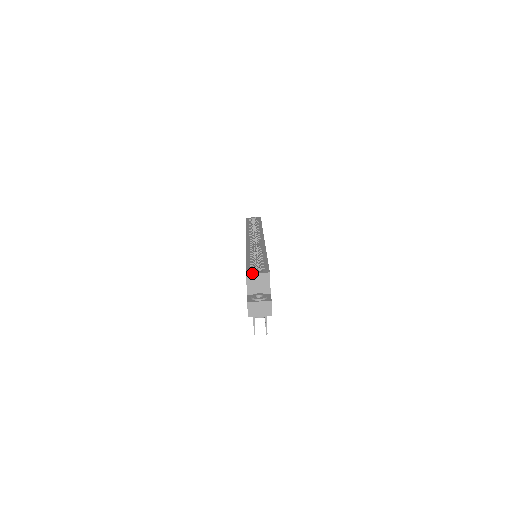
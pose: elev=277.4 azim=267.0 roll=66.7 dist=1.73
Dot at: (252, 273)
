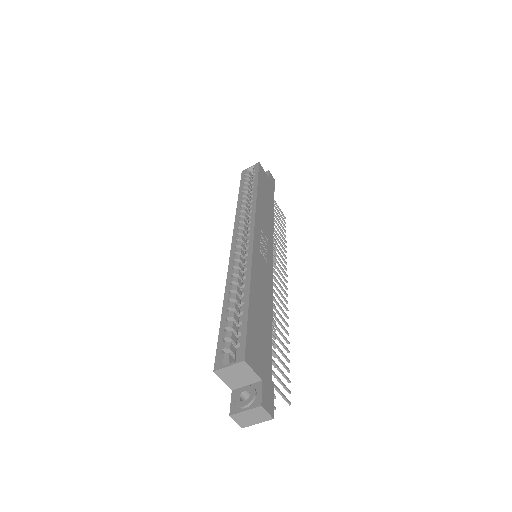
Dot at: (221, 368)
